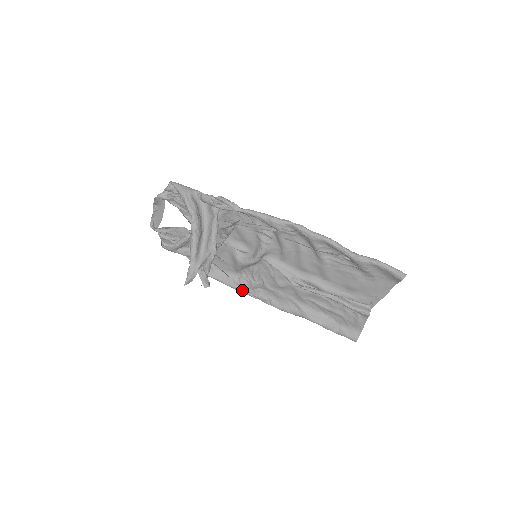
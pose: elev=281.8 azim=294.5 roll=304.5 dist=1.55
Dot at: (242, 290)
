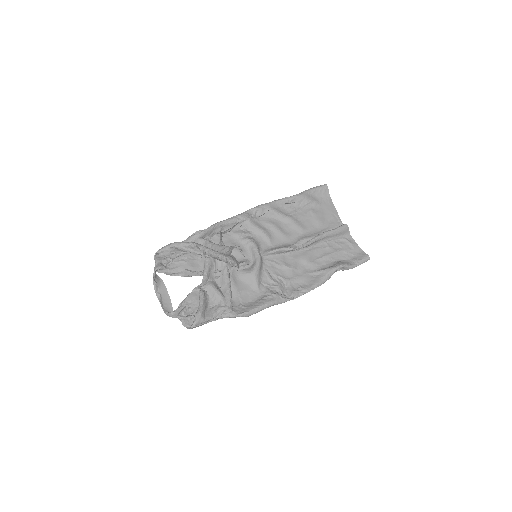
Dot at: (278, 298)
